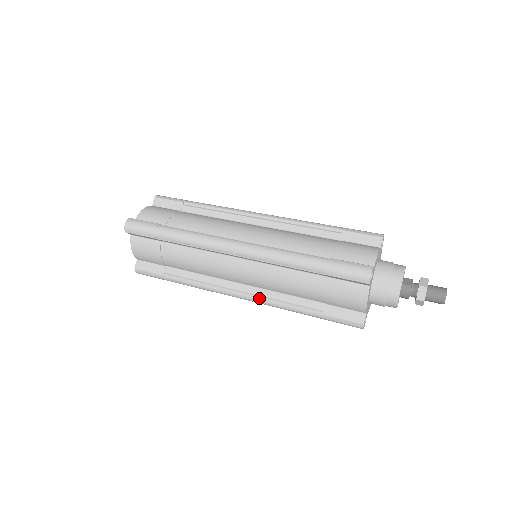
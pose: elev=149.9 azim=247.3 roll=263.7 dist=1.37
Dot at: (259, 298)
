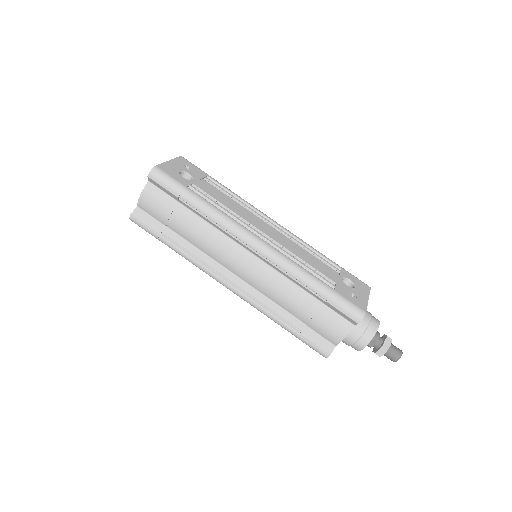
Dot at: occluded
